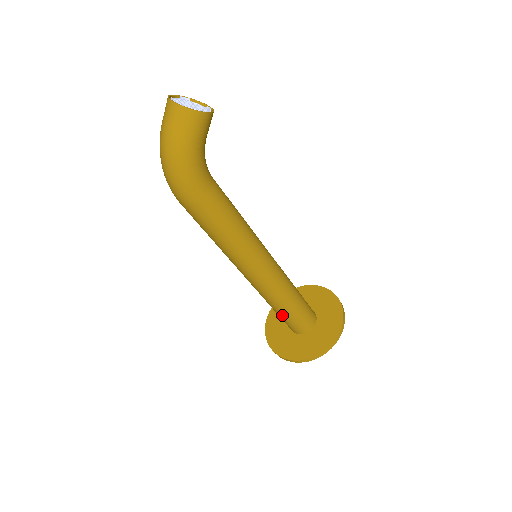
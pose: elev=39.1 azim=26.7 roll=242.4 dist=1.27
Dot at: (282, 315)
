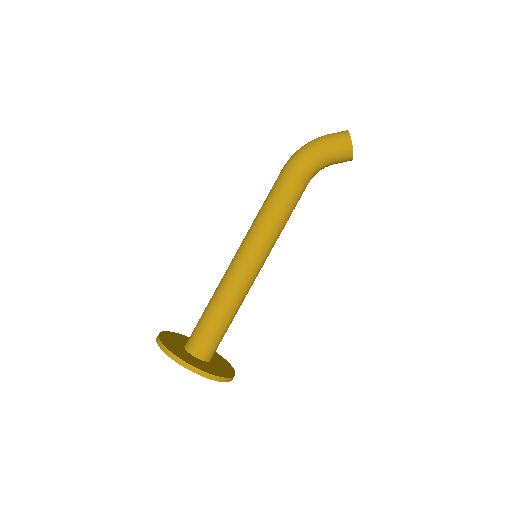
Dot at: (205, 314)
